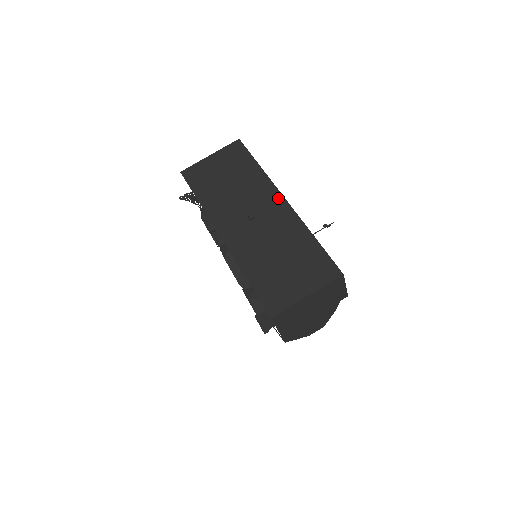
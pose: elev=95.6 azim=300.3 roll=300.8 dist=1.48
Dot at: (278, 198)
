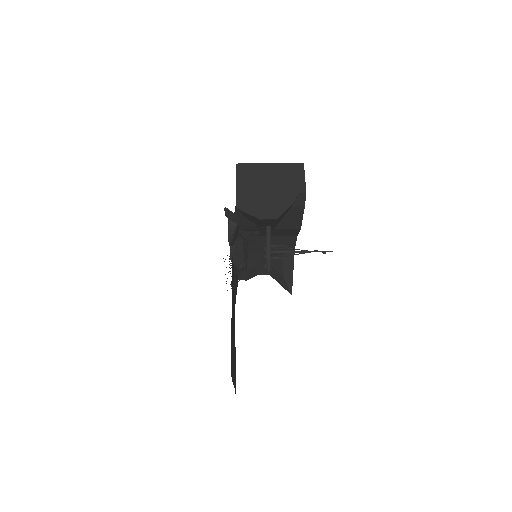
Dot at: occluded
